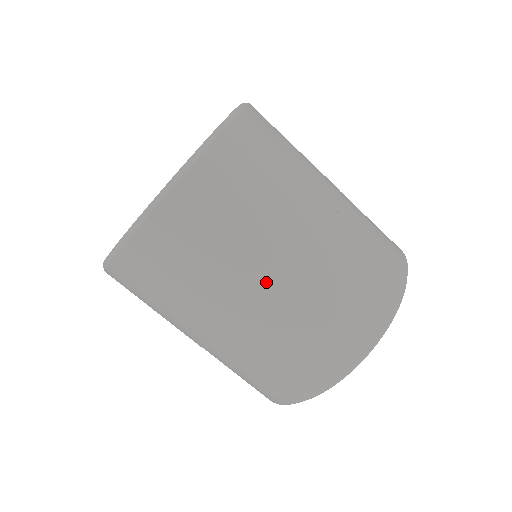
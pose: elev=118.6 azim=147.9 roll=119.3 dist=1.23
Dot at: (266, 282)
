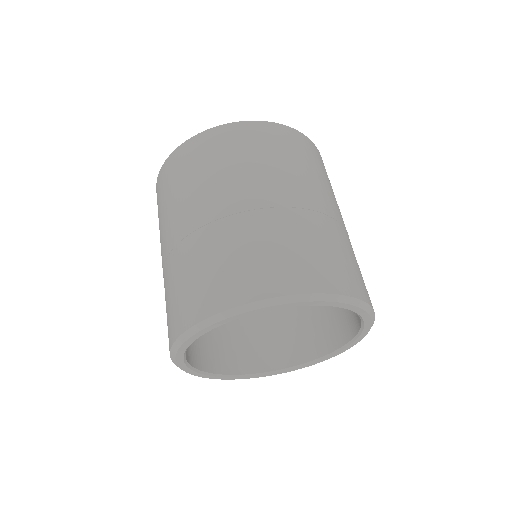
Dot at: (210, 209)
